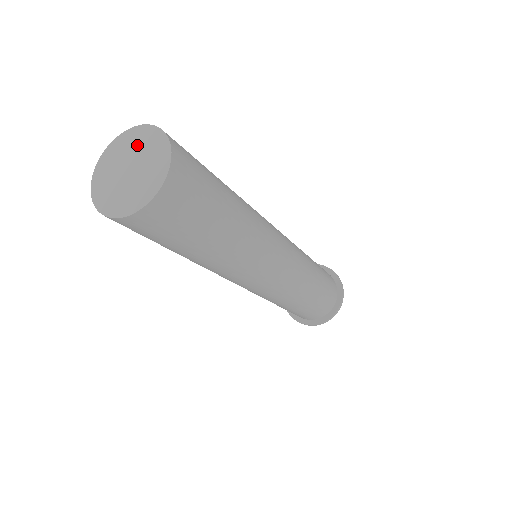
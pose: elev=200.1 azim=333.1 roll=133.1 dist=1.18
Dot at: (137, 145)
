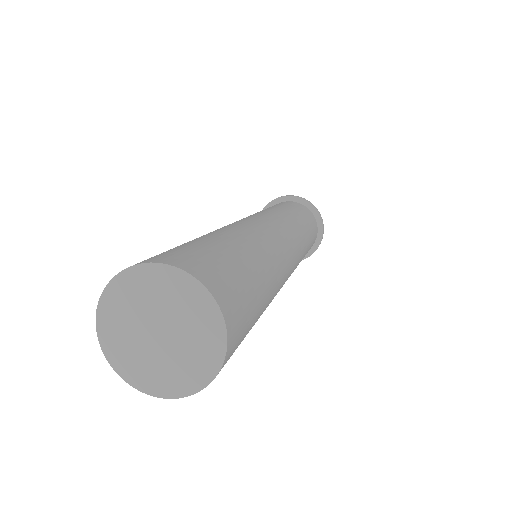
Dot at: (165, 297)
